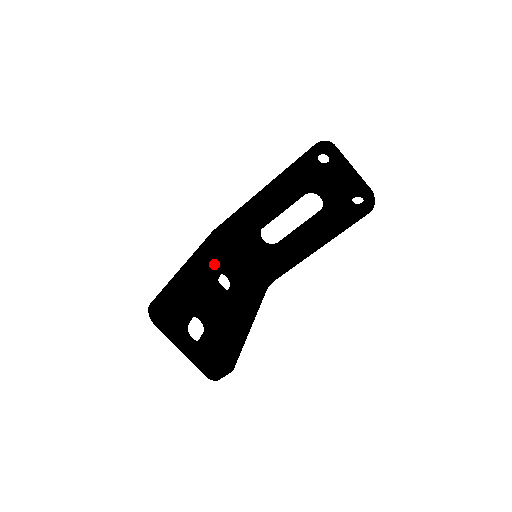
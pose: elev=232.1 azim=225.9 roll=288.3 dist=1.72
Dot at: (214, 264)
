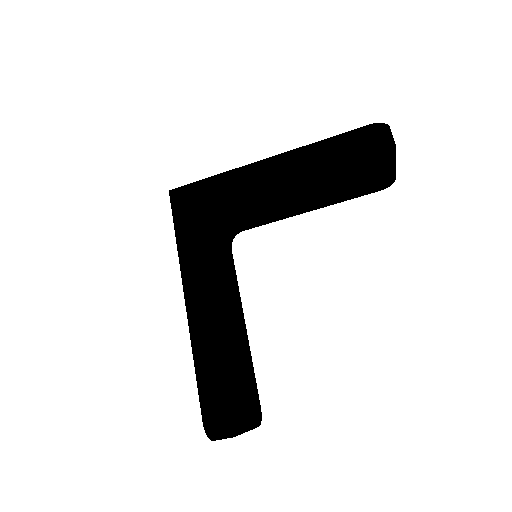
Dot at: (212, 283)
